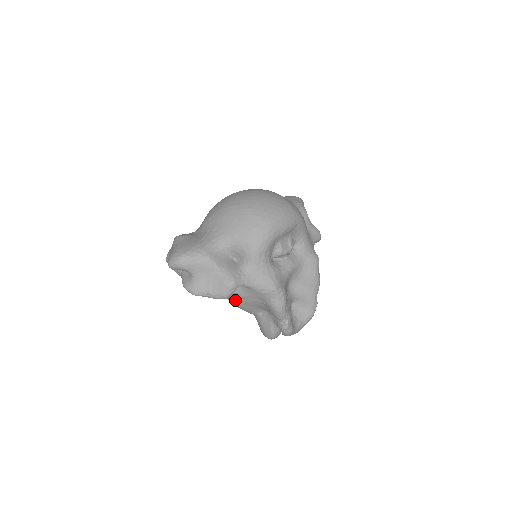
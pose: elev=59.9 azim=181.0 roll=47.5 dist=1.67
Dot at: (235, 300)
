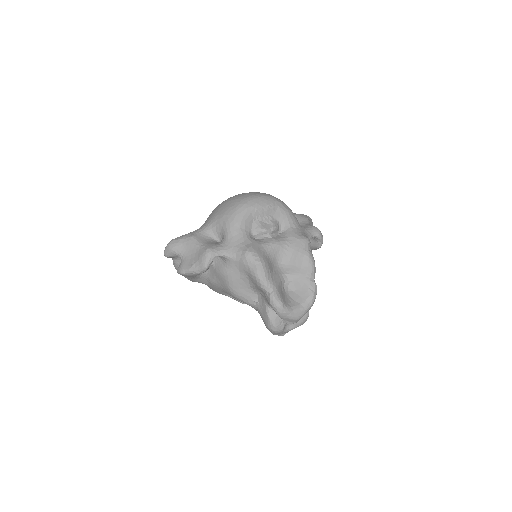
Dot at: (226, 284)
